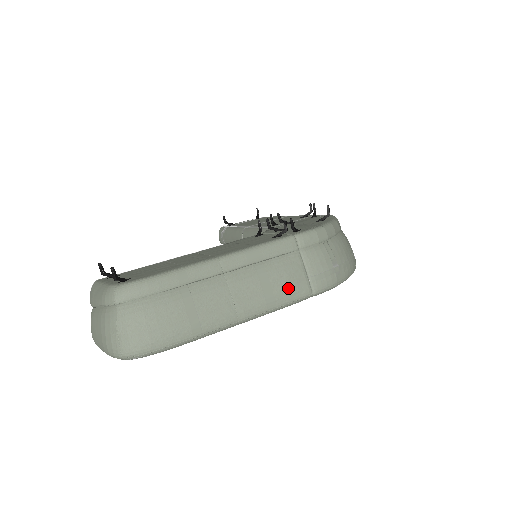
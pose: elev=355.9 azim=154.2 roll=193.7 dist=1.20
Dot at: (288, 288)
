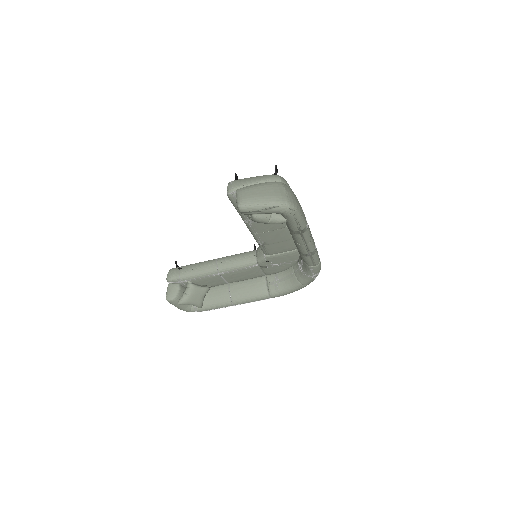
Dot at: occluded
